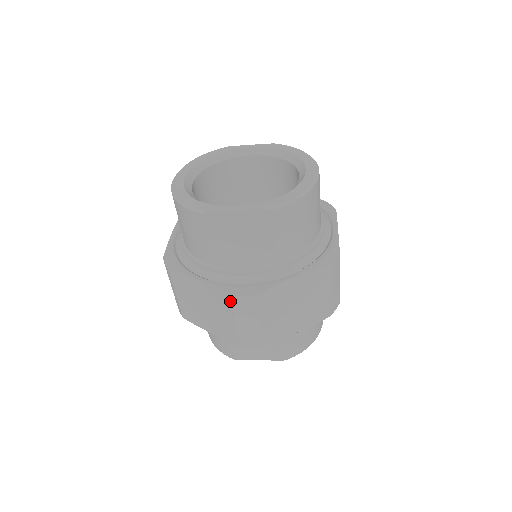
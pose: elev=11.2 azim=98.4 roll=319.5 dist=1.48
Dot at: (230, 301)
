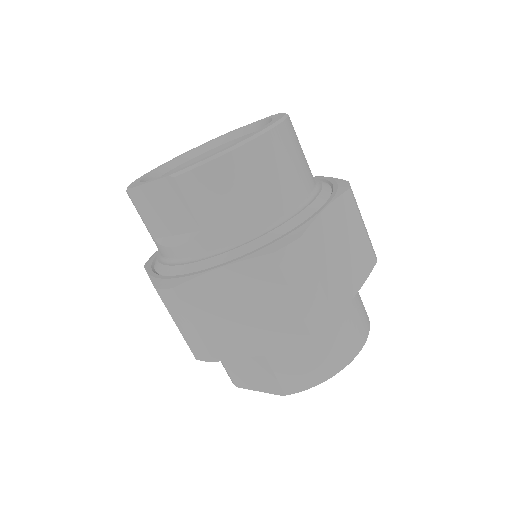
Dot at: occluded
